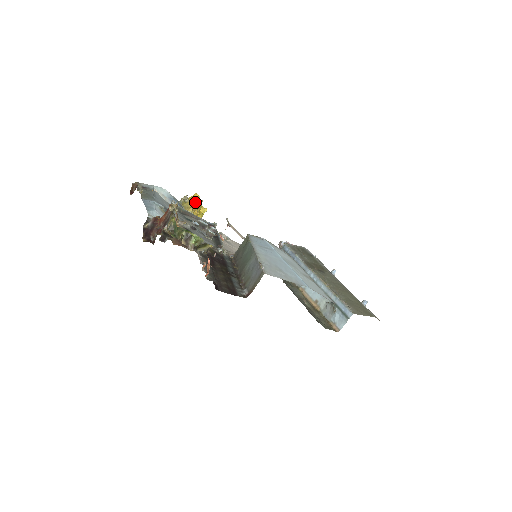
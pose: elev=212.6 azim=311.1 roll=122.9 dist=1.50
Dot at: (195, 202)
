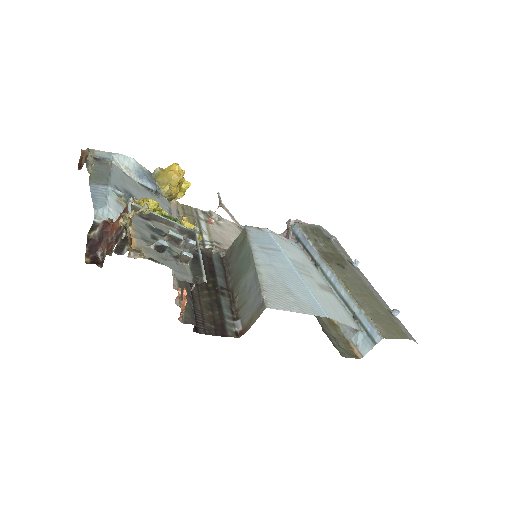
Dot at: (173, 176)
